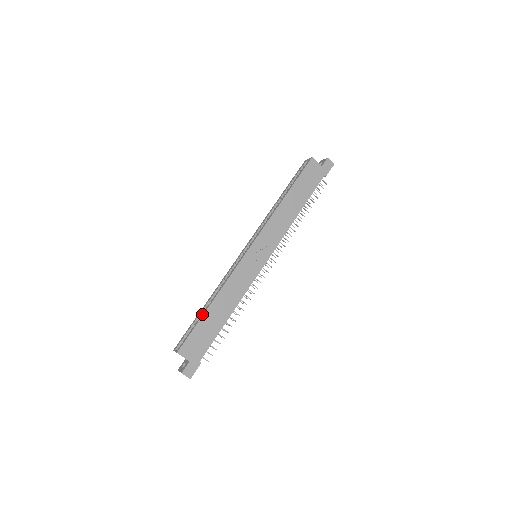
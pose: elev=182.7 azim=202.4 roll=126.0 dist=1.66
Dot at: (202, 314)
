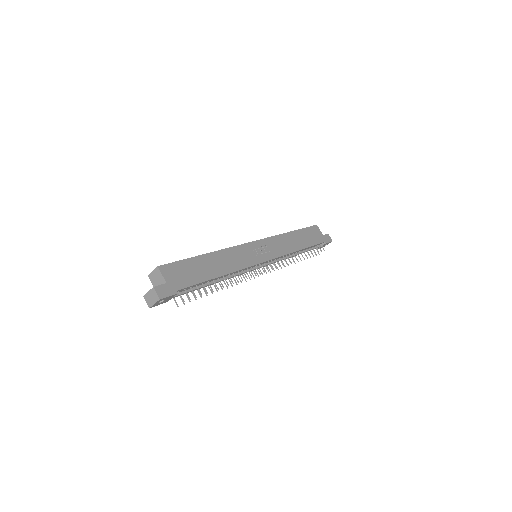
Dot at: (195, 257)
